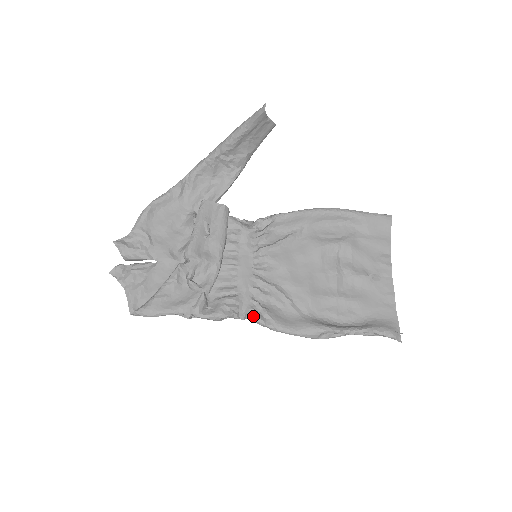
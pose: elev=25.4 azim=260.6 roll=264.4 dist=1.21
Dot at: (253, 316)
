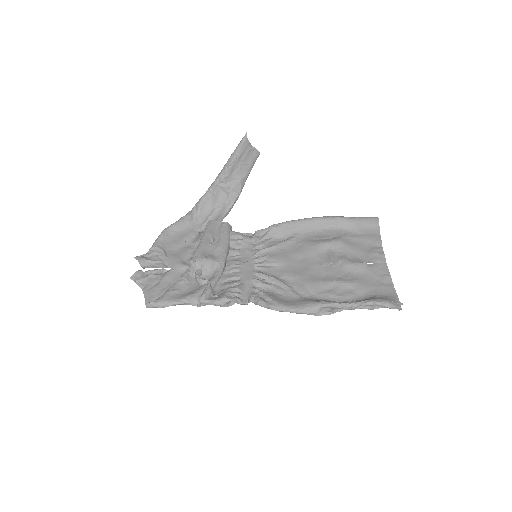
Dot at: (255, 300)
